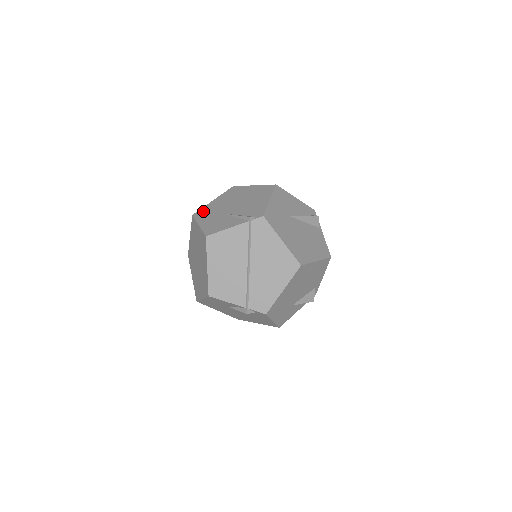
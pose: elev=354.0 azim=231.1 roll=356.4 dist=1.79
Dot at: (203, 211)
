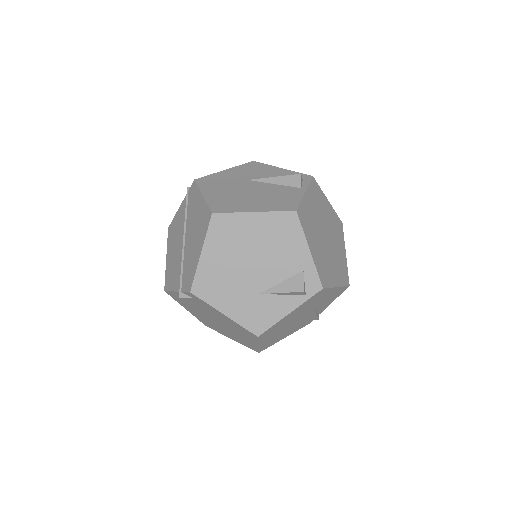
Dot at: occluded
